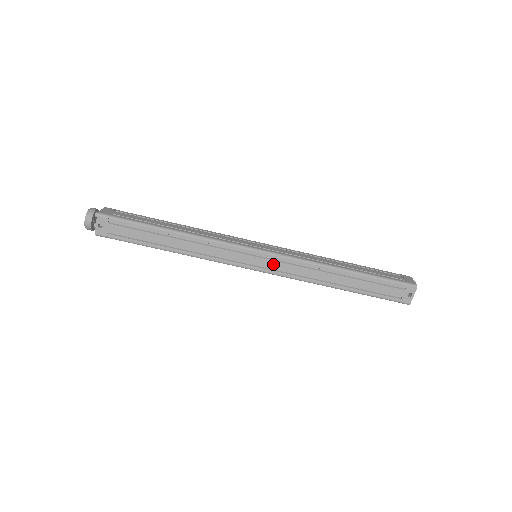
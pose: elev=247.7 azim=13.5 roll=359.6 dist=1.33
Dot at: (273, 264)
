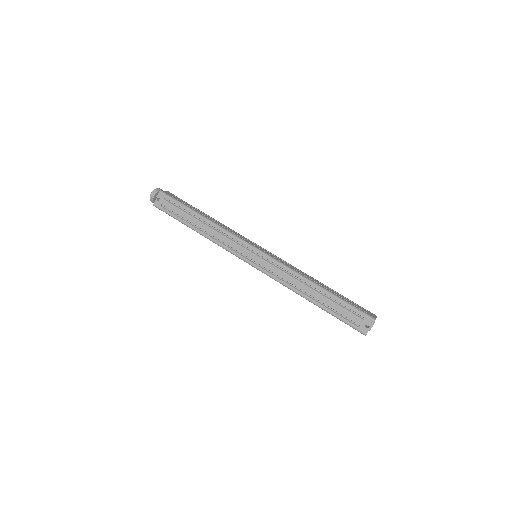
Dot at: (264, 263)
